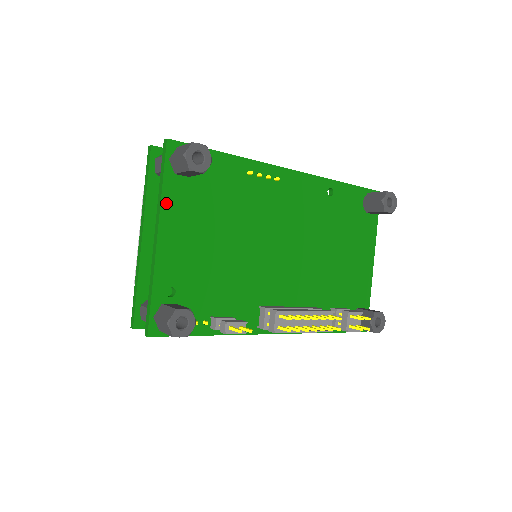
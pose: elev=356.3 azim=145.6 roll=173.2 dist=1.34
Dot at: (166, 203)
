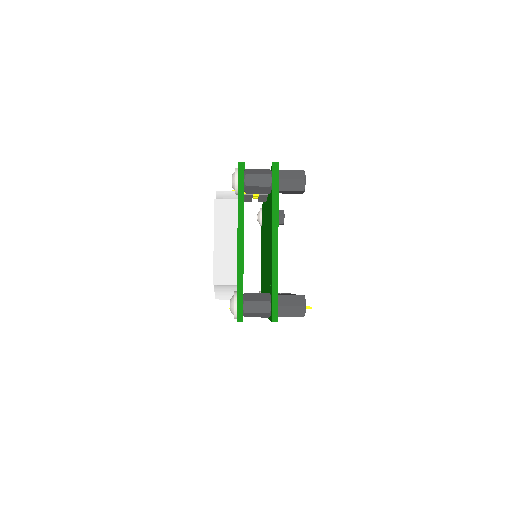
Dot at: (278, 213)
